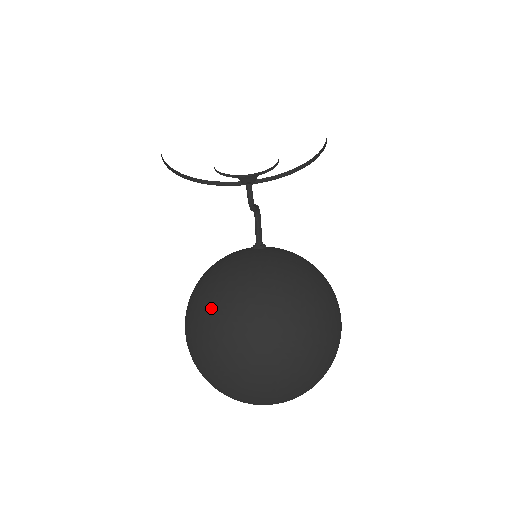
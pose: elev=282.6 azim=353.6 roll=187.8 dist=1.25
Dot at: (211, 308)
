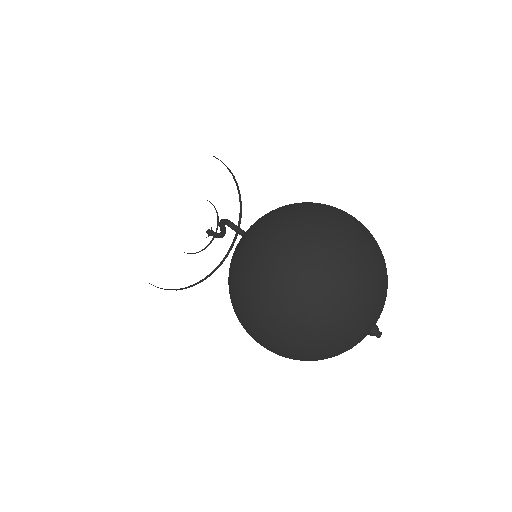
Dot at: (246, 271)
